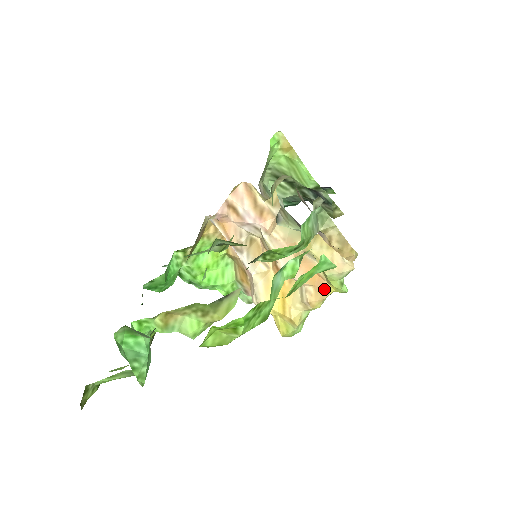
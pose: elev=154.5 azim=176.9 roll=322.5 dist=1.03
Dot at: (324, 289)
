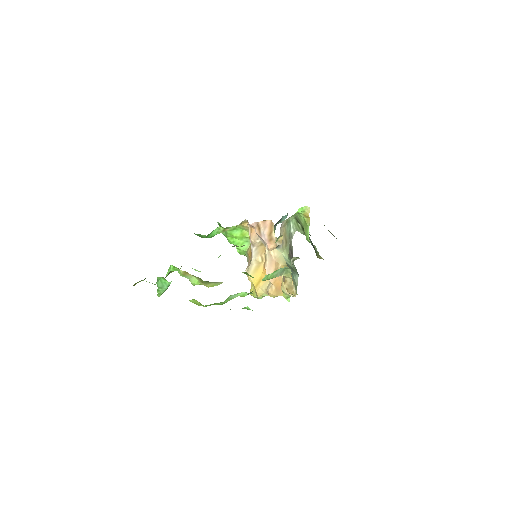
Dot at: (280, 292)
